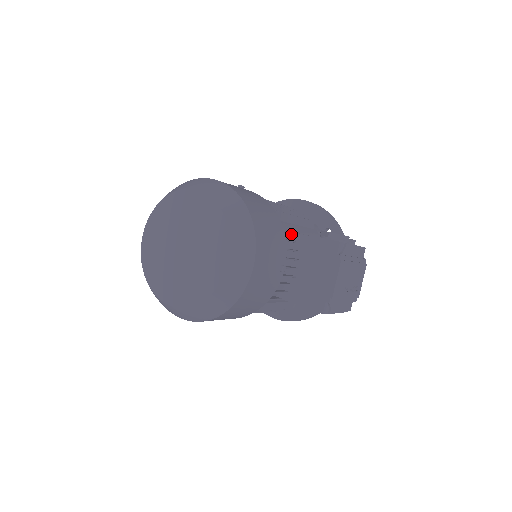
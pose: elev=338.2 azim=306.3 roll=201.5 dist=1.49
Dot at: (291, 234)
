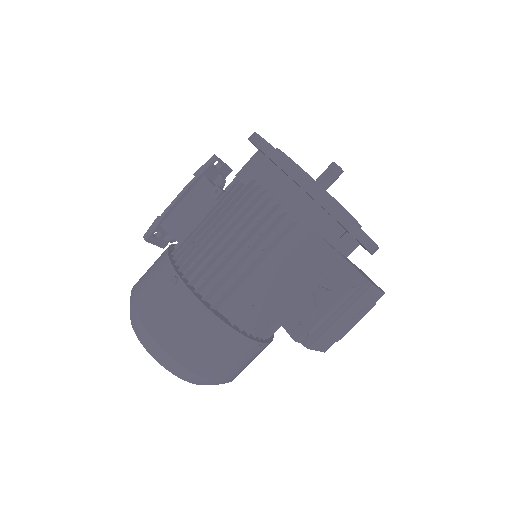
Dot at: (257, 293)
